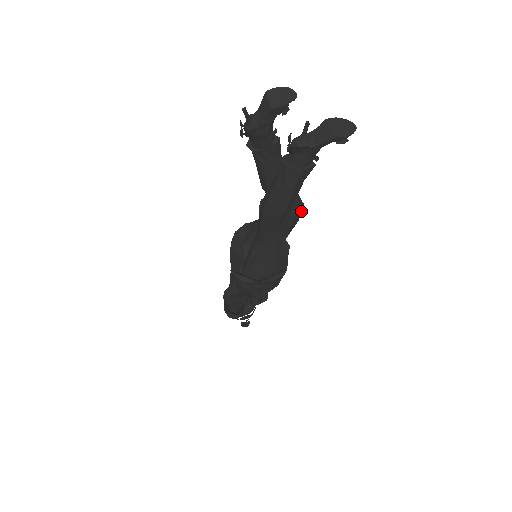
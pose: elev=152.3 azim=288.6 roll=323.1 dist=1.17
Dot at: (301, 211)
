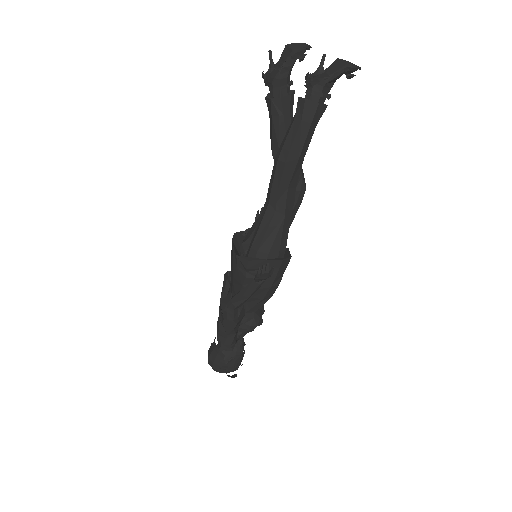
Dot at: (305, 188)
